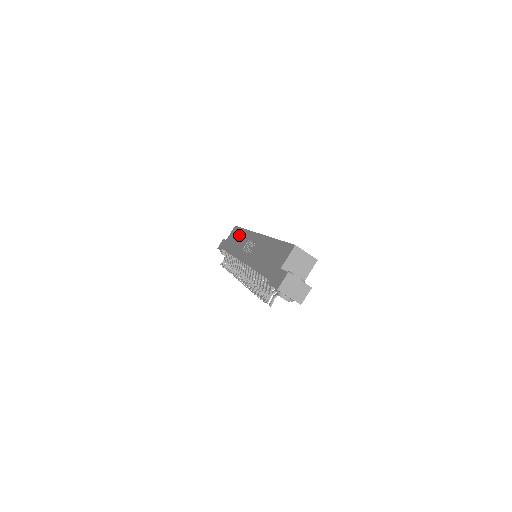
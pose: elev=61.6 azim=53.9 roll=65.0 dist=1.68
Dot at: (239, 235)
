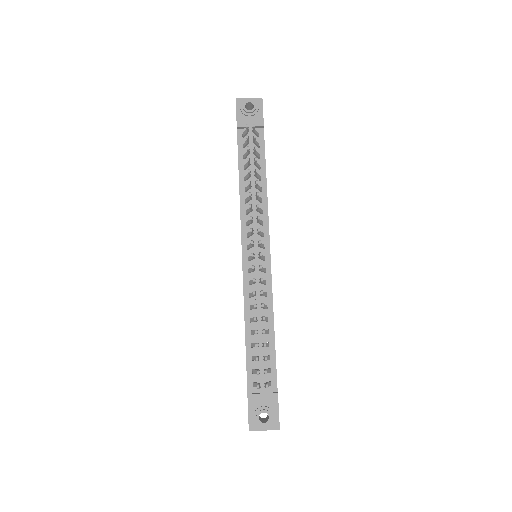
Dot at: occluded
